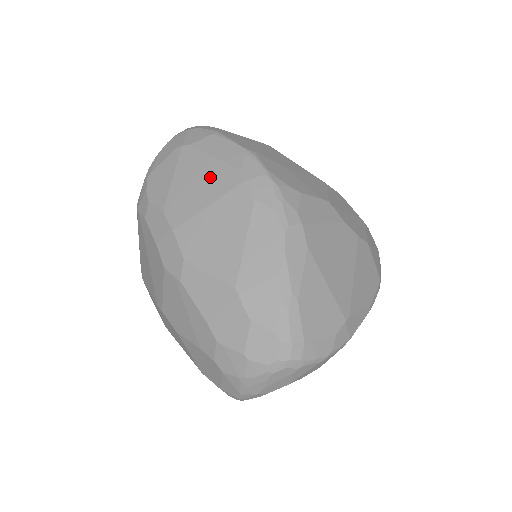
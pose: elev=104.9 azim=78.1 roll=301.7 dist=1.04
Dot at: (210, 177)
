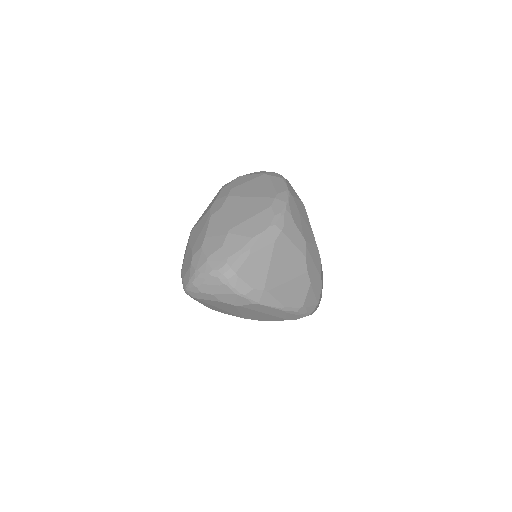
Dot at: (263, 189)
